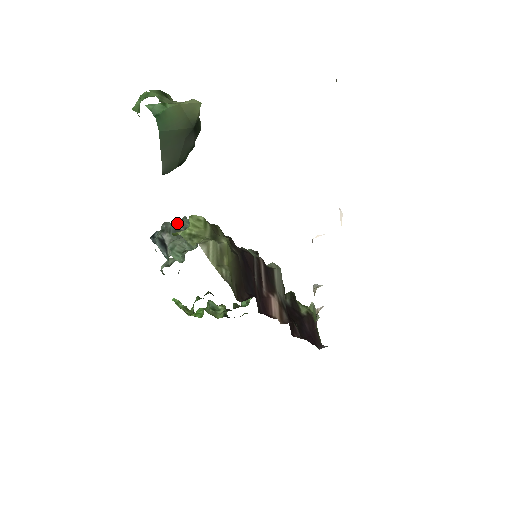
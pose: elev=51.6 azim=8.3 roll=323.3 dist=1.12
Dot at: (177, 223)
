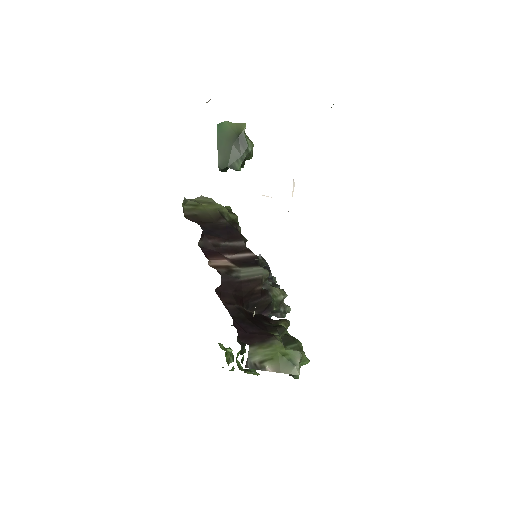
Dot at: occluded
